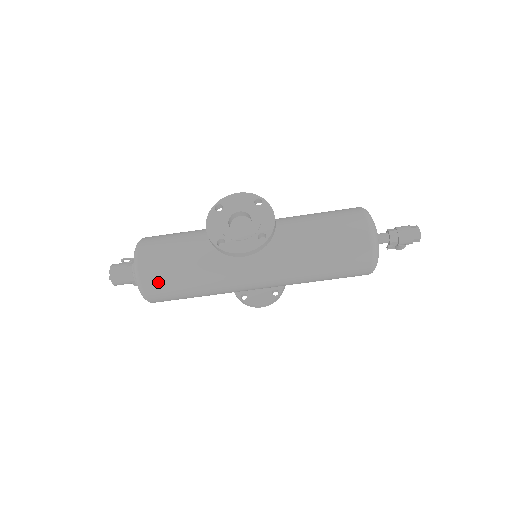
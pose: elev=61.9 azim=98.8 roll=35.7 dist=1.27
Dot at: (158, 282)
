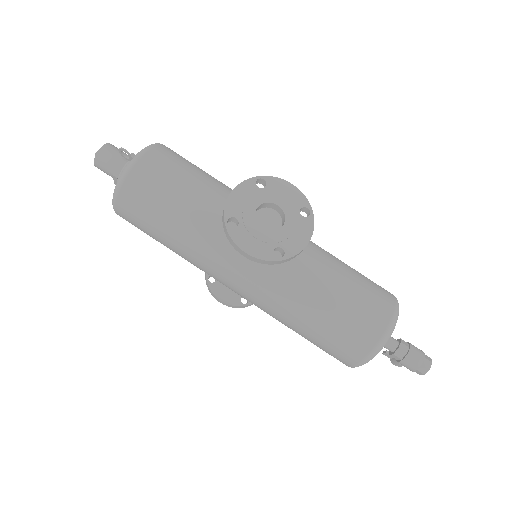
Dot at: (138, 202)
